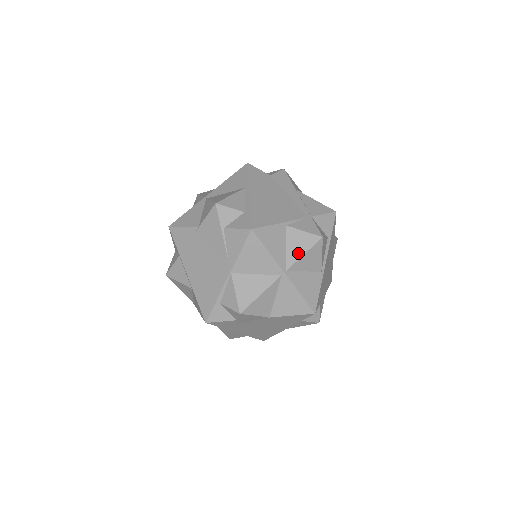
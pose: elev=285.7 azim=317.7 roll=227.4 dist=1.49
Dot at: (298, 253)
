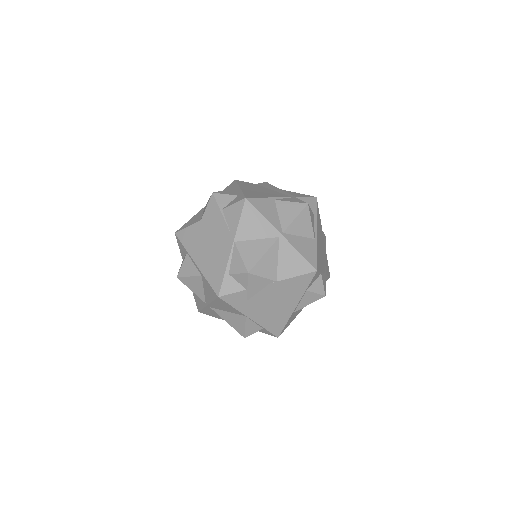
Dot at: (290, 218)
